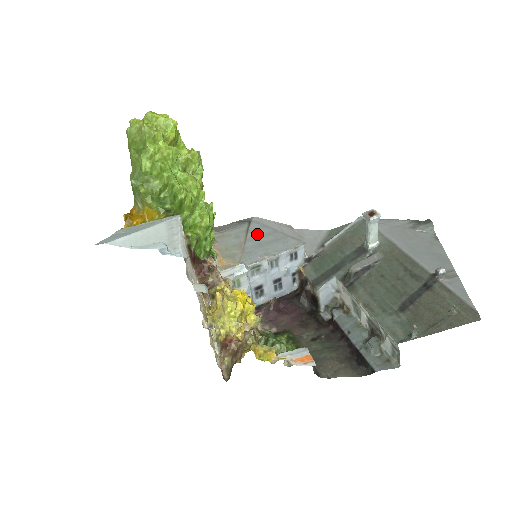
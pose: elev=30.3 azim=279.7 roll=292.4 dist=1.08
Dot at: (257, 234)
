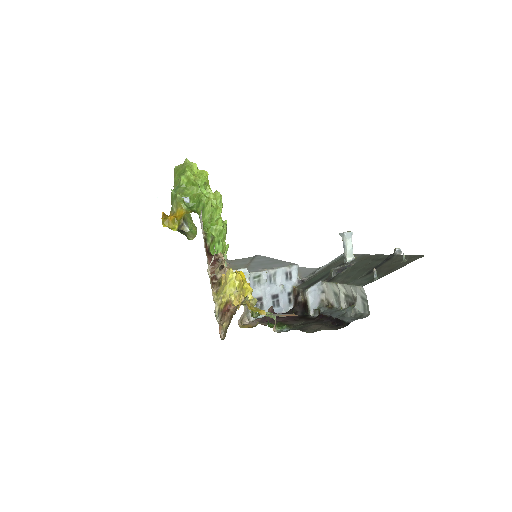
Dot at: (260, 260)
